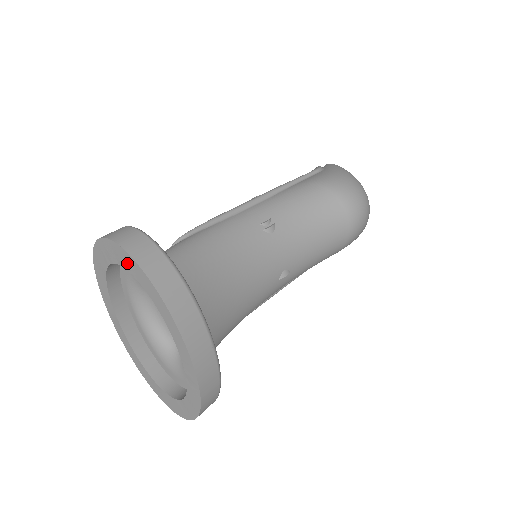
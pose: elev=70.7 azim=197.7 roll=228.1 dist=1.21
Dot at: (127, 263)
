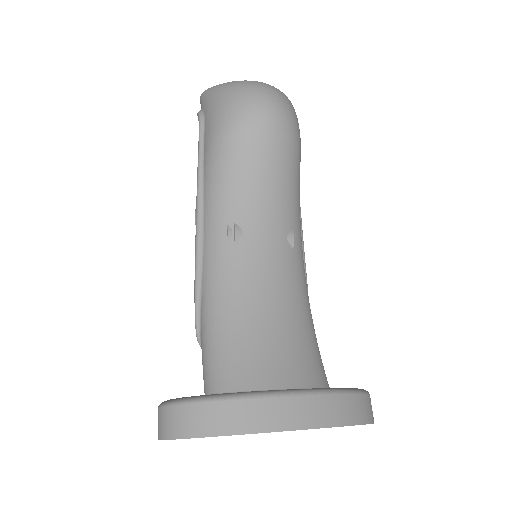
Dot at: occluded
